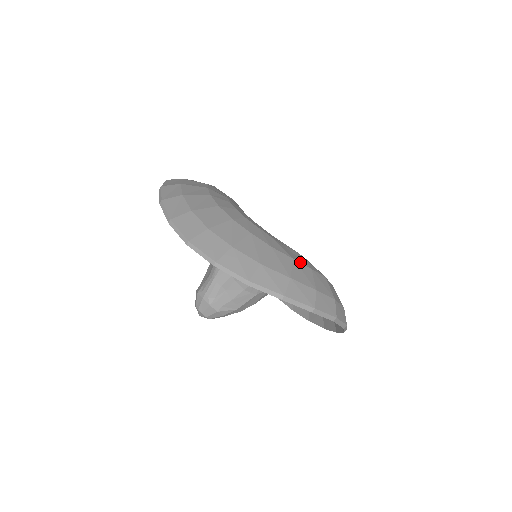
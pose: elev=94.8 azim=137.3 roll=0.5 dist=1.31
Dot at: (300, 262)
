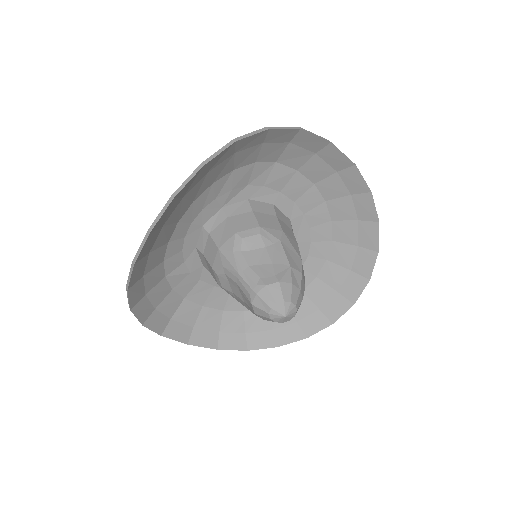
Dot at: occluded
